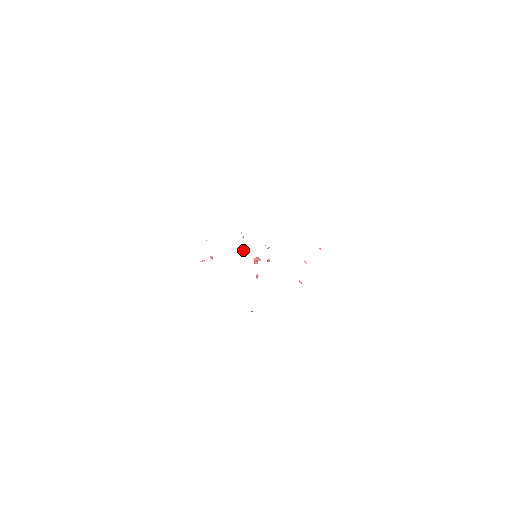
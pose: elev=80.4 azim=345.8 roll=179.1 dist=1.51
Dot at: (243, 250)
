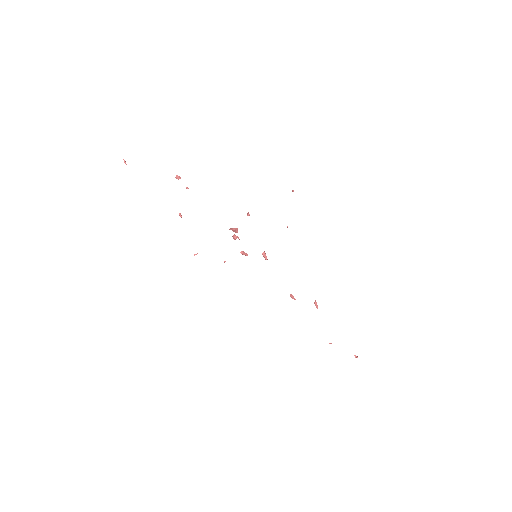
Dot at: (246, 253)
